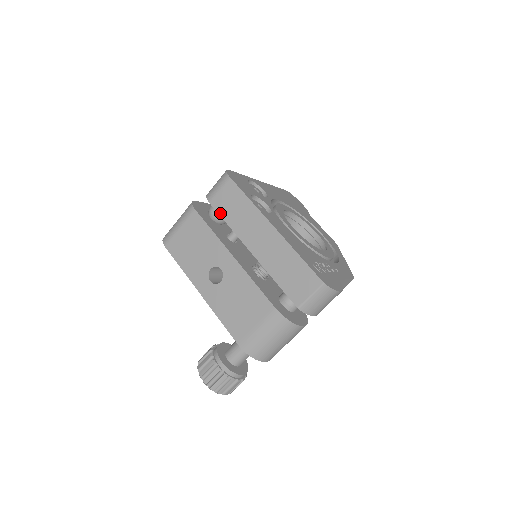
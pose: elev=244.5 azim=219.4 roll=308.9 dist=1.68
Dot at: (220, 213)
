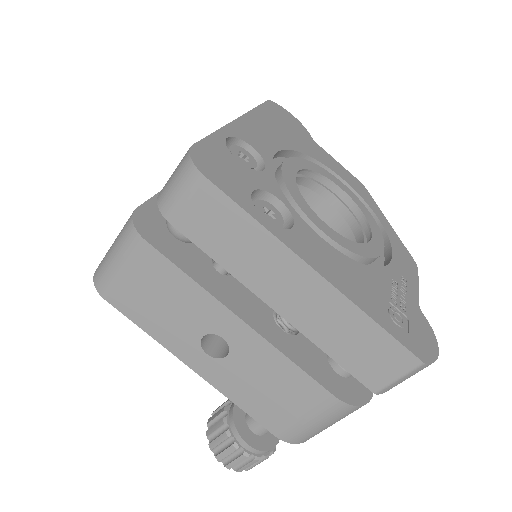
Dot at: (198, 243)
